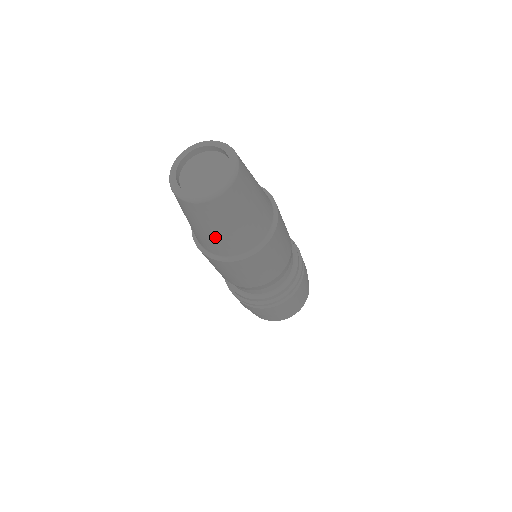
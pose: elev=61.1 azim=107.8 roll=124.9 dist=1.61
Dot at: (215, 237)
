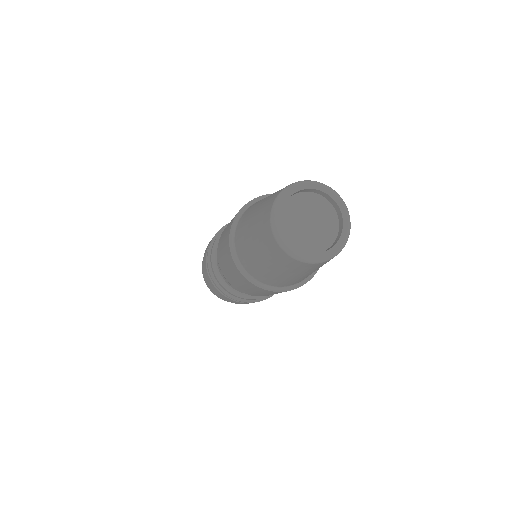
Dot at: (265, 269)
